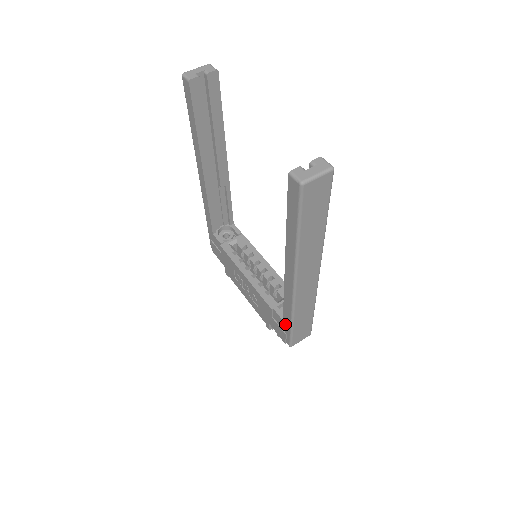
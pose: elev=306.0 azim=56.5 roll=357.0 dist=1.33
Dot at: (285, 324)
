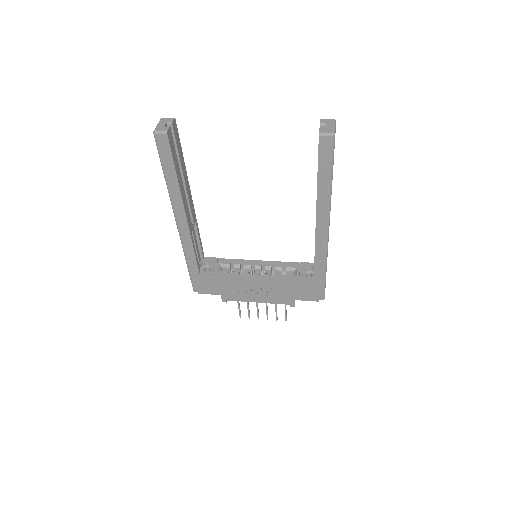
Dot at: (317, 281)
